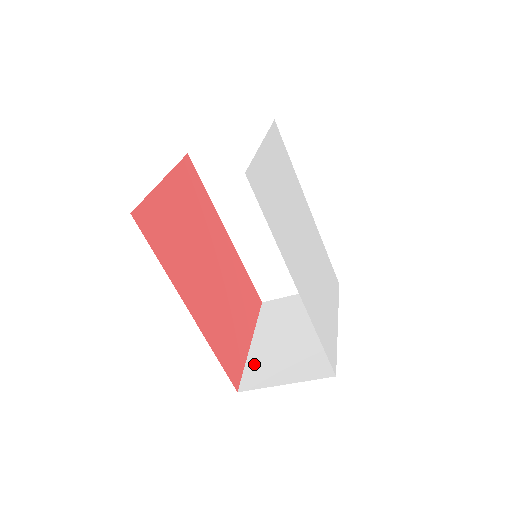
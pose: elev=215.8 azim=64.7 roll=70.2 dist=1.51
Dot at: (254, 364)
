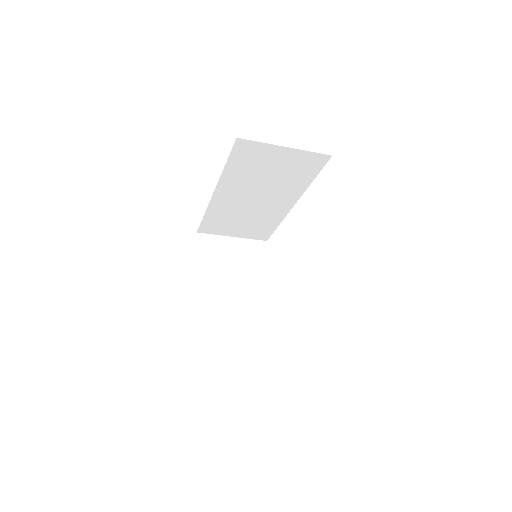
Dot at: (202, 312)
